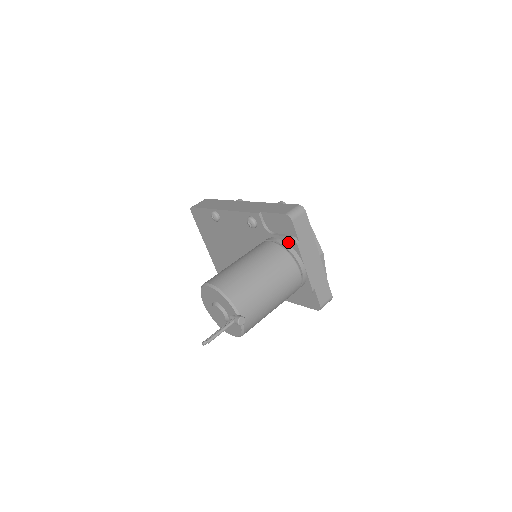
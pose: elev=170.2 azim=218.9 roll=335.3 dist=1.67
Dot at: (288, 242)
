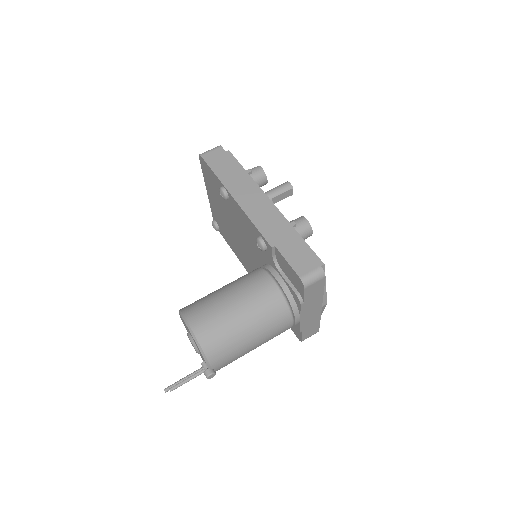
Dot at: (292, 293)
